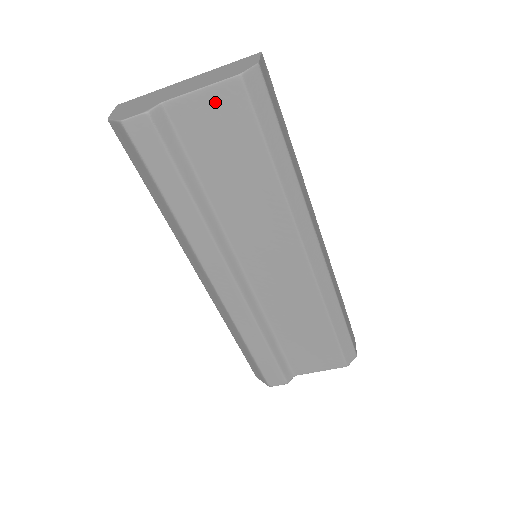
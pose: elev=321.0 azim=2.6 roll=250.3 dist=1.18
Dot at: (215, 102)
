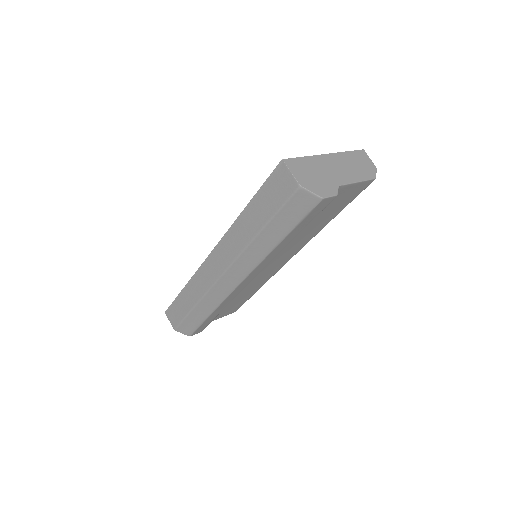
Dot at: (355, 189)
